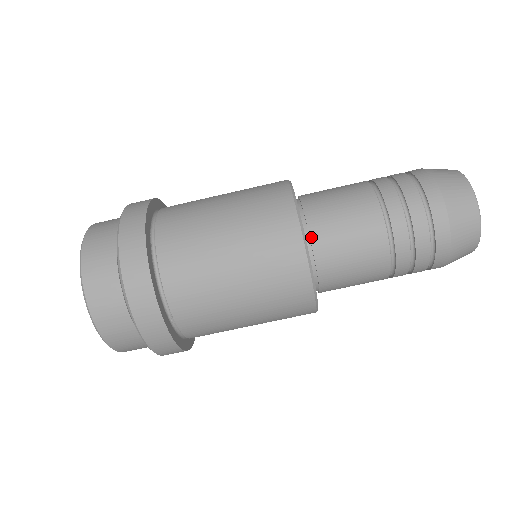
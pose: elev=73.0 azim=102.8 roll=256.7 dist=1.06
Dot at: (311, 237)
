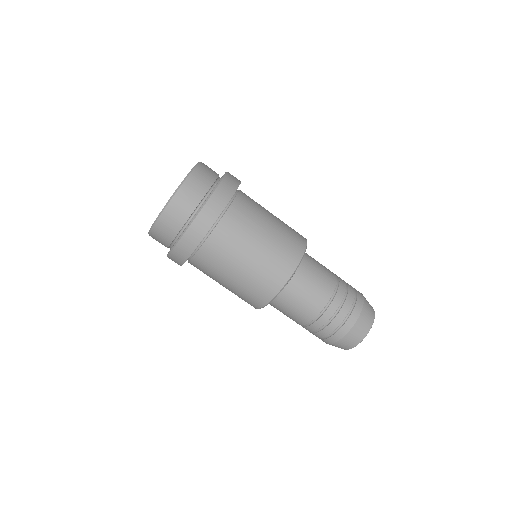
Dot at: (295, 273)
